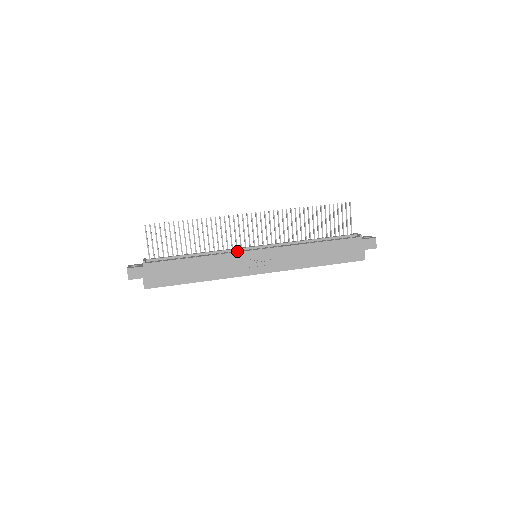
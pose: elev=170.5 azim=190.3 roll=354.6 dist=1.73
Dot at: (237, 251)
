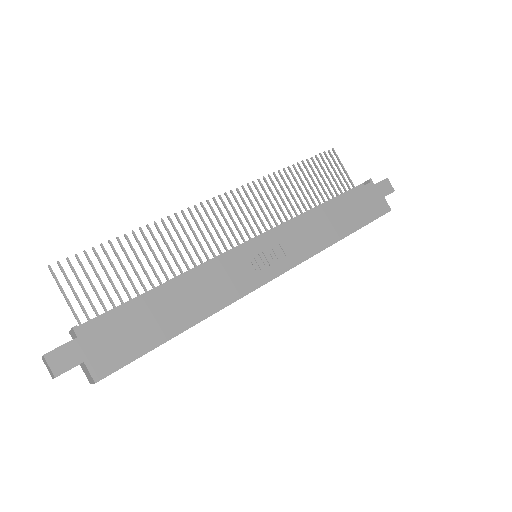
Dot at: (228, 254)
